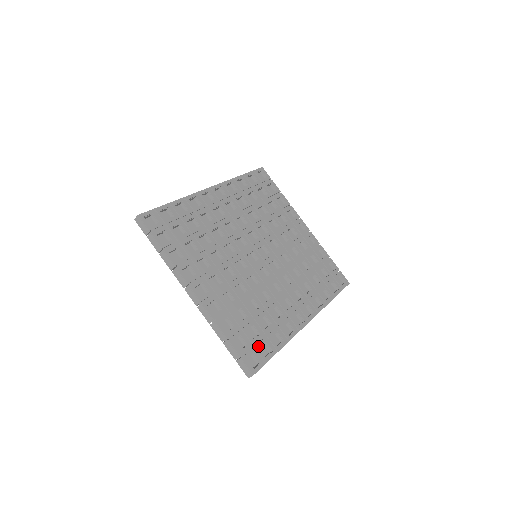
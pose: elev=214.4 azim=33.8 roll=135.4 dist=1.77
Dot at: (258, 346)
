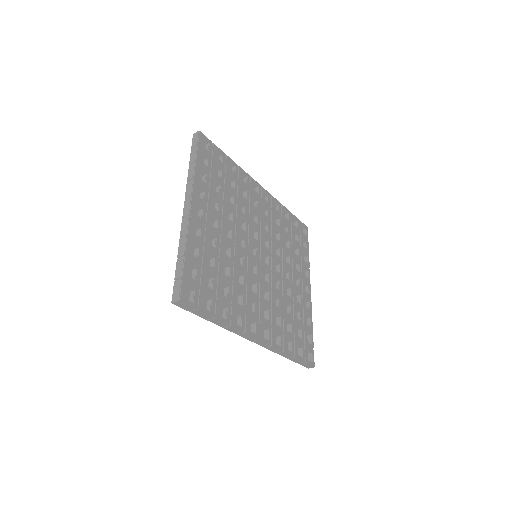
Dot at: (203, 292)
